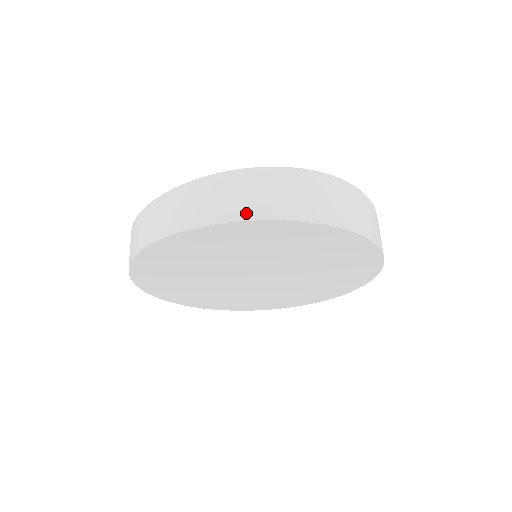
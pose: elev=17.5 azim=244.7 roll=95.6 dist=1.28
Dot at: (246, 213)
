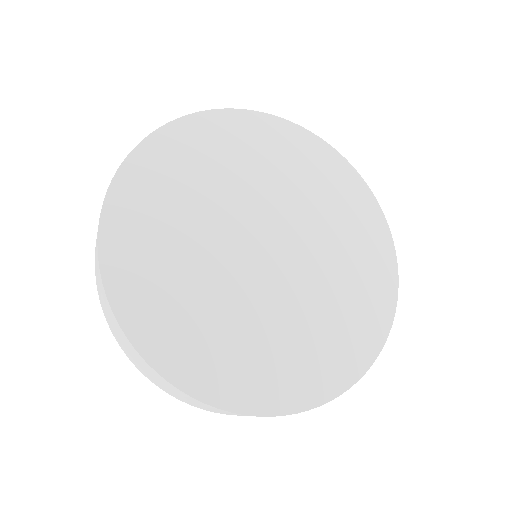
Dot at: occluded
